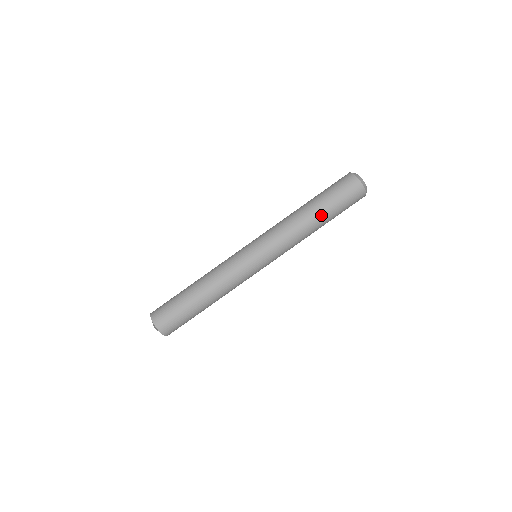
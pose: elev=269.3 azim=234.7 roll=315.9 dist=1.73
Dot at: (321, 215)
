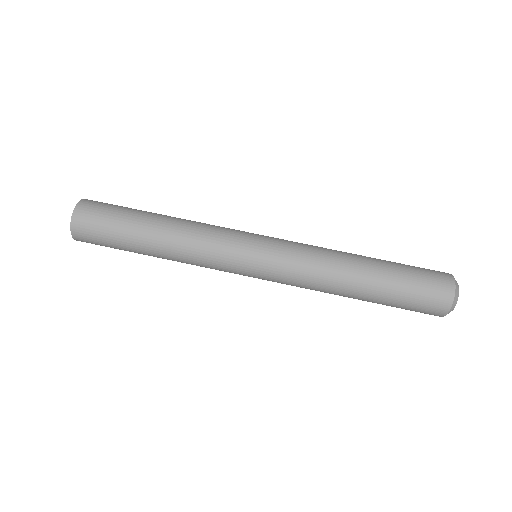
Dot at: (372, 288)
